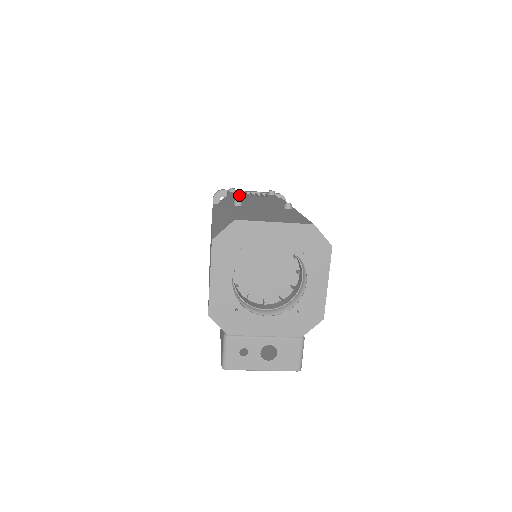
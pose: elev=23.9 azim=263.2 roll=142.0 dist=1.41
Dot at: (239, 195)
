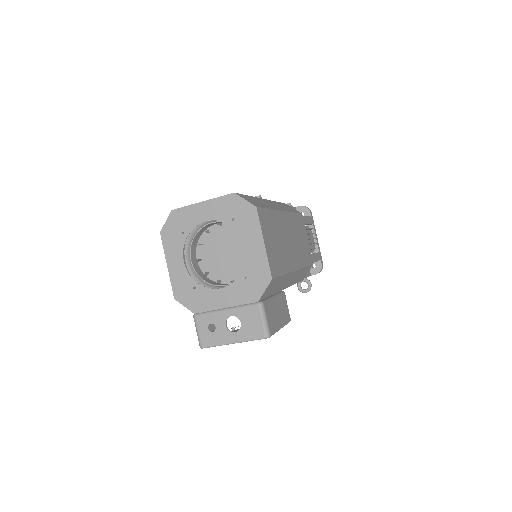
Dot at: occluded
